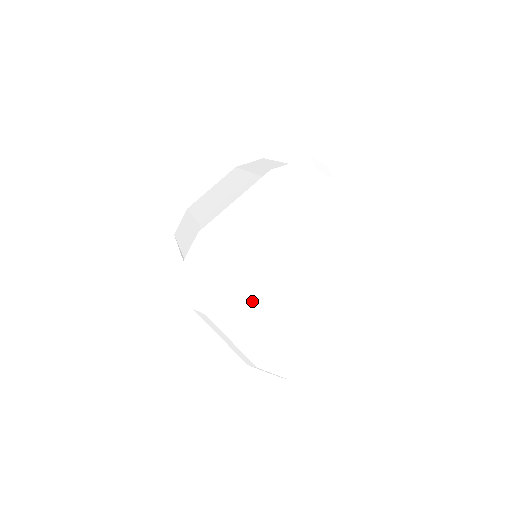
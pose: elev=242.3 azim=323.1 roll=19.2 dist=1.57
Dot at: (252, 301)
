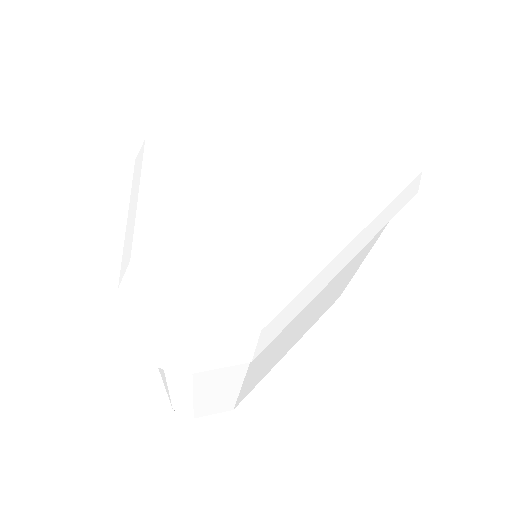
Dot at: (215, 171)
